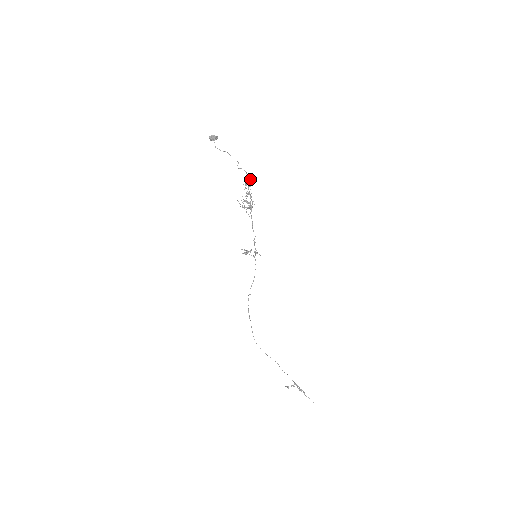
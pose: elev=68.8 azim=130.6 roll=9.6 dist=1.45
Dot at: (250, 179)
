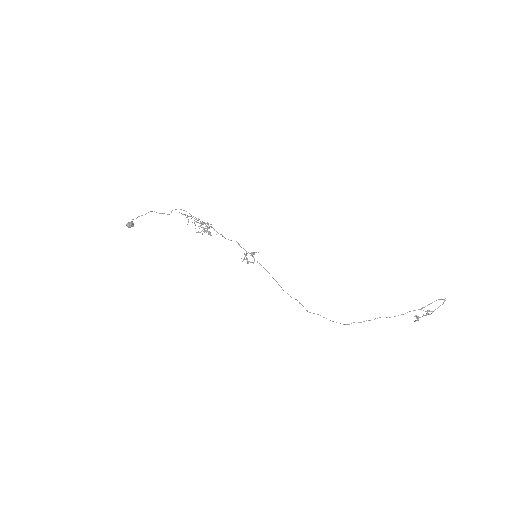
Dot at: occluded
